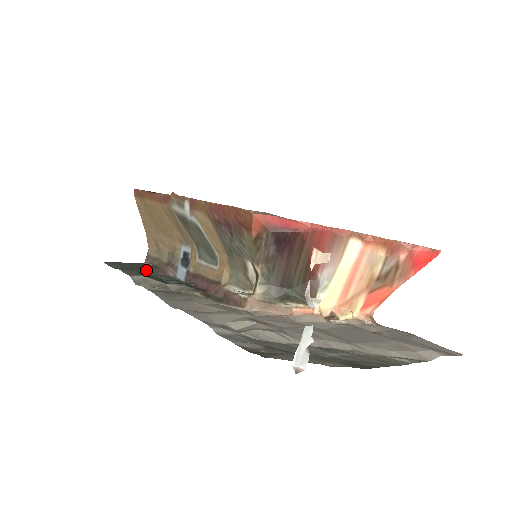
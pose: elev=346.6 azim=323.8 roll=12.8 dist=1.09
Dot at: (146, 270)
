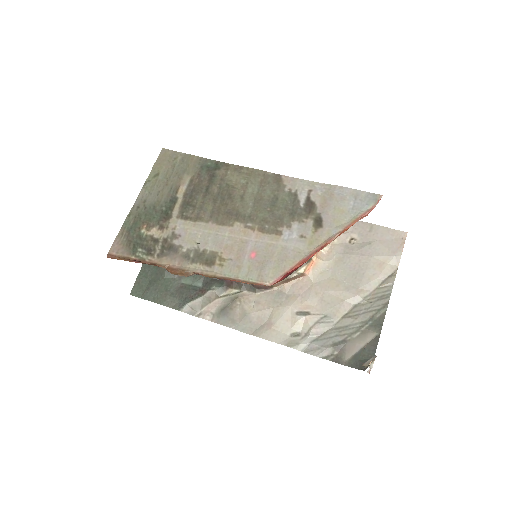
Dot at: (168, 283)
